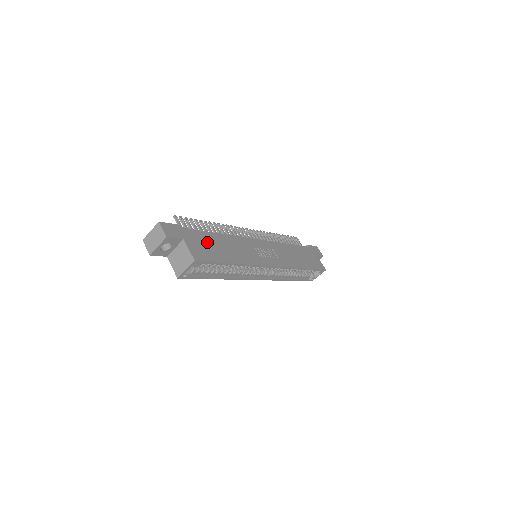
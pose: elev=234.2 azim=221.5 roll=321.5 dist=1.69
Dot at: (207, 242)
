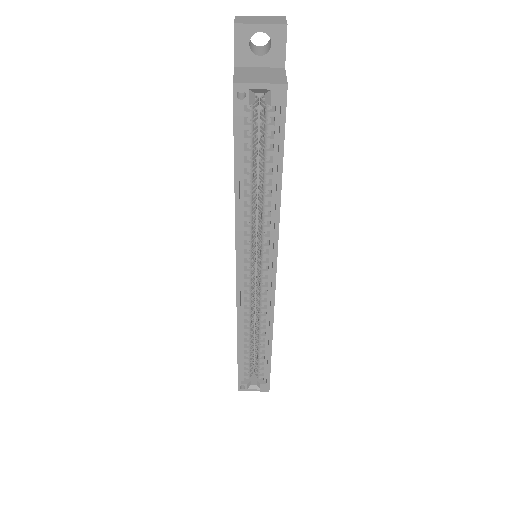
Dot at: occluded
